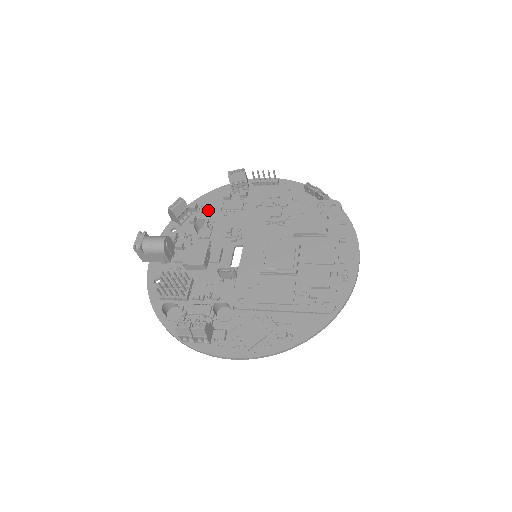
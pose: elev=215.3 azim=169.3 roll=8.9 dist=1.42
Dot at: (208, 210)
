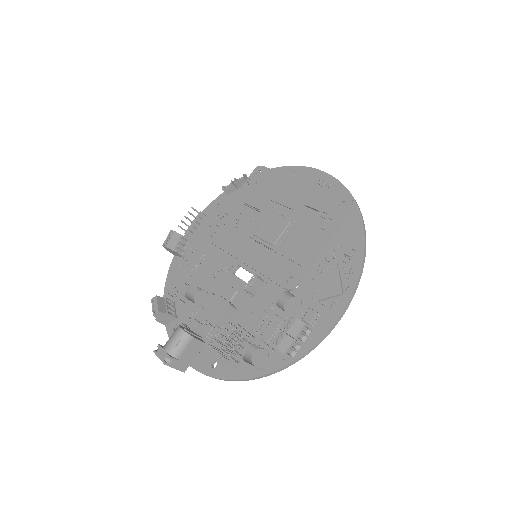
Dot at: (182, 285)
